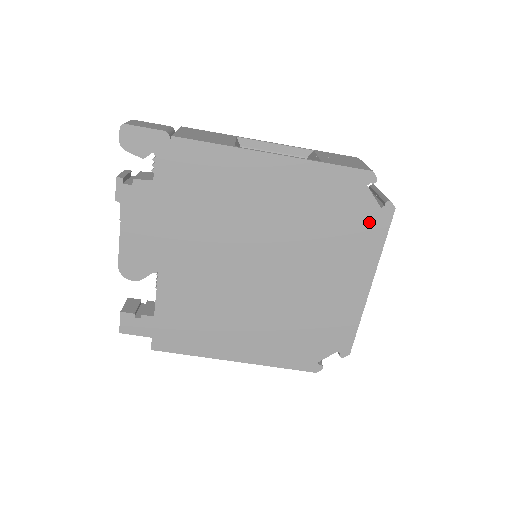
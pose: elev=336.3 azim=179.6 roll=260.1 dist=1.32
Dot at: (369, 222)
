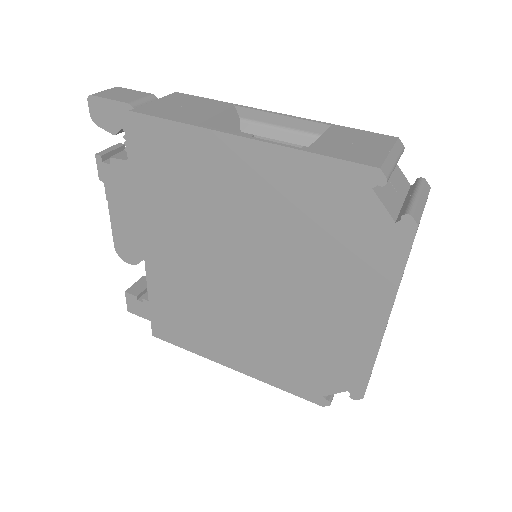
Dot at: (378, 240)
